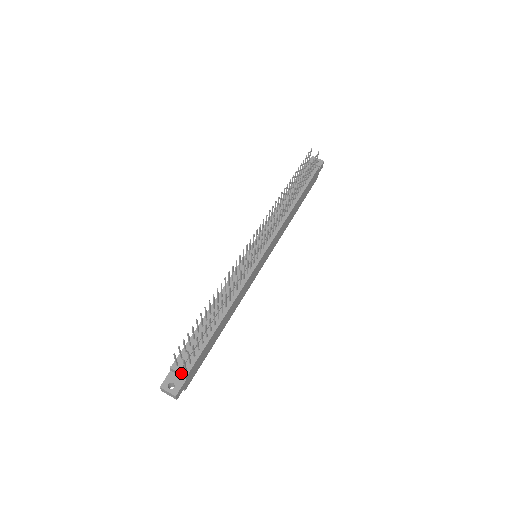
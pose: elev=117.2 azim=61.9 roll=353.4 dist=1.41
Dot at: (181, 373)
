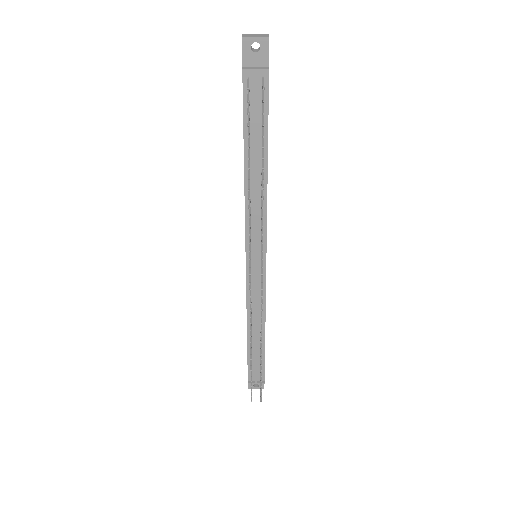
Dot at: occluded
